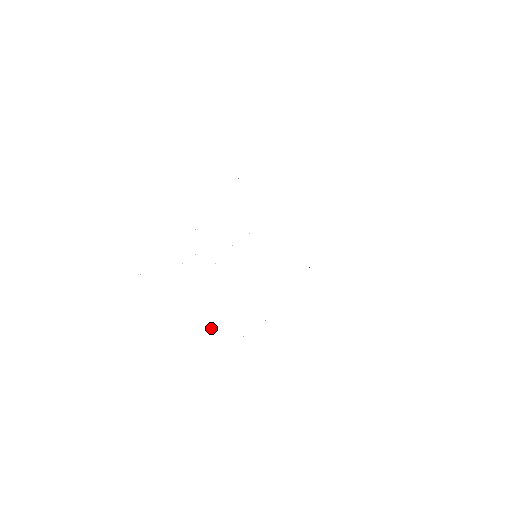
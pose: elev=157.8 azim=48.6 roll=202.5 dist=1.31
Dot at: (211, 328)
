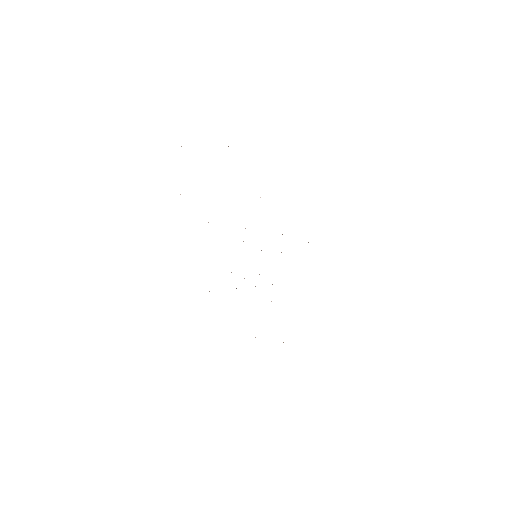
Dot at: occluded
